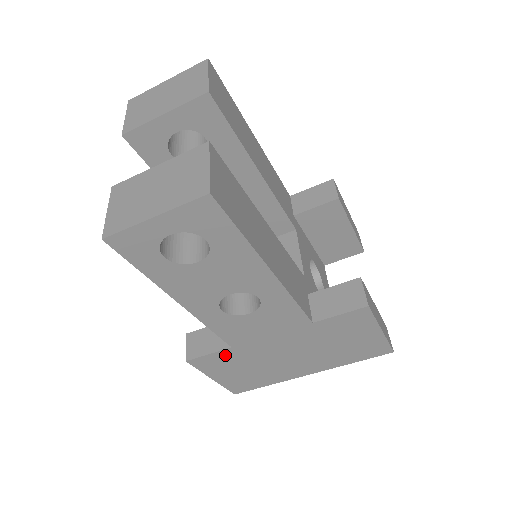
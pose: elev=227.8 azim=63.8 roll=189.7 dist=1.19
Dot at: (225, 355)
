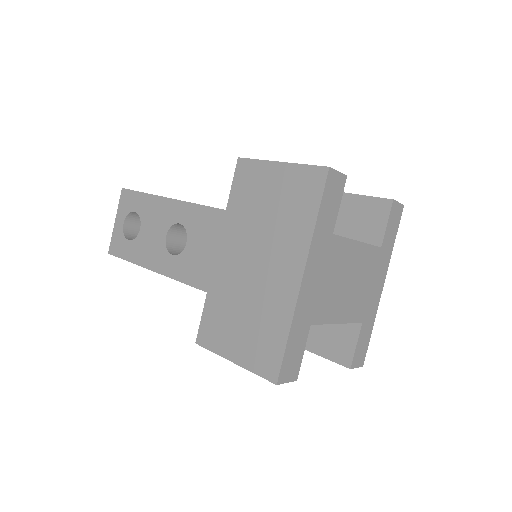
Dot at: (212, 309)
